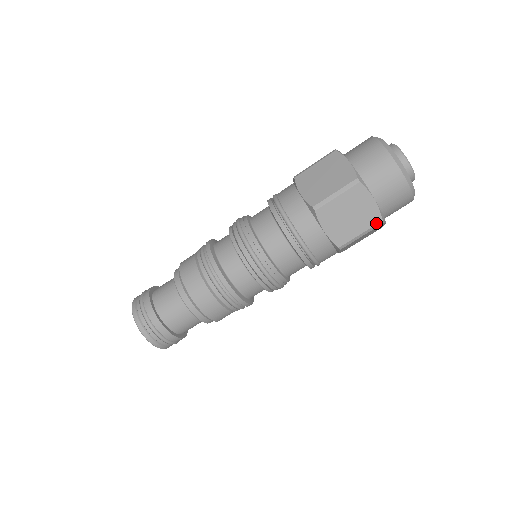
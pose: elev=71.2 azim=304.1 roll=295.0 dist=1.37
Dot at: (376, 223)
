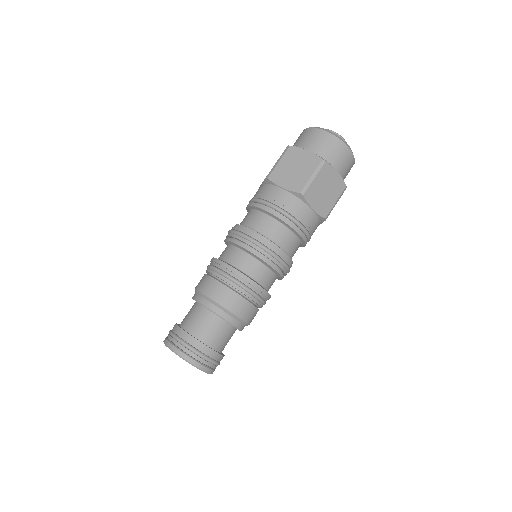
Dot at: (319, 163)
